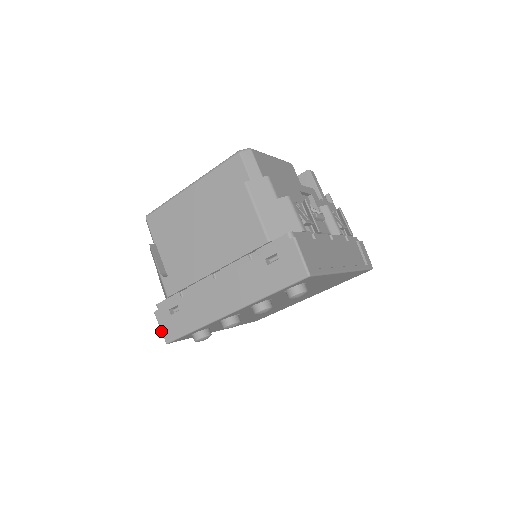
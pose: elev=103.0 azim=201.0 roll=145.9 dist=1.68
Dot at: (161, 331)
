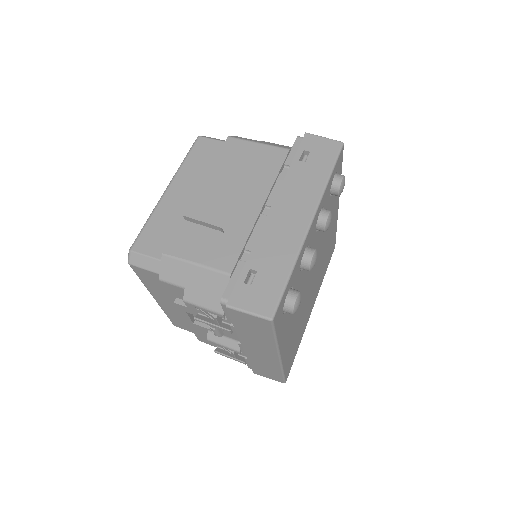
Dot at: (253, 314)
